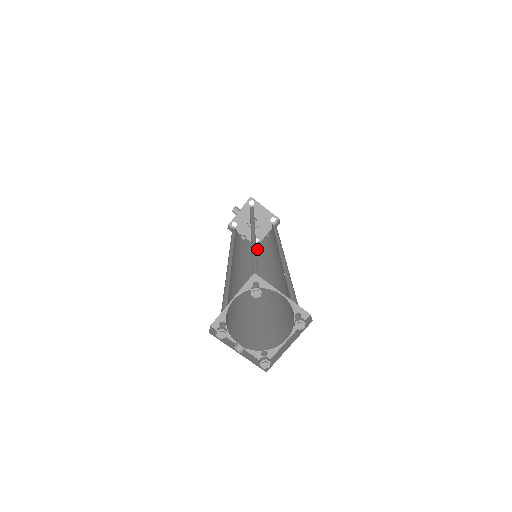
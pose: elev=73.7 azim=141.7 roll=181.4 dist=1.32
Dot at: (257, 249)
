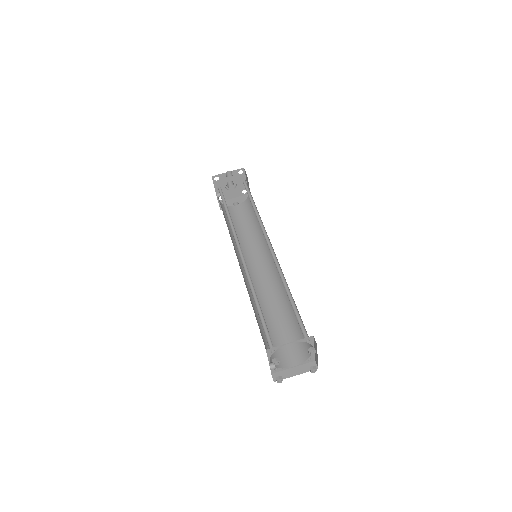
Dot at: occluded
